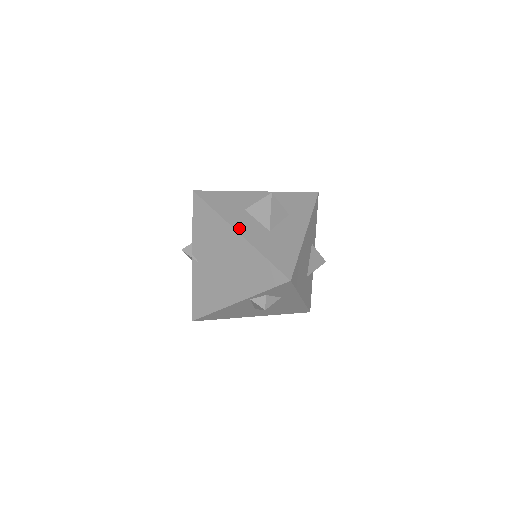
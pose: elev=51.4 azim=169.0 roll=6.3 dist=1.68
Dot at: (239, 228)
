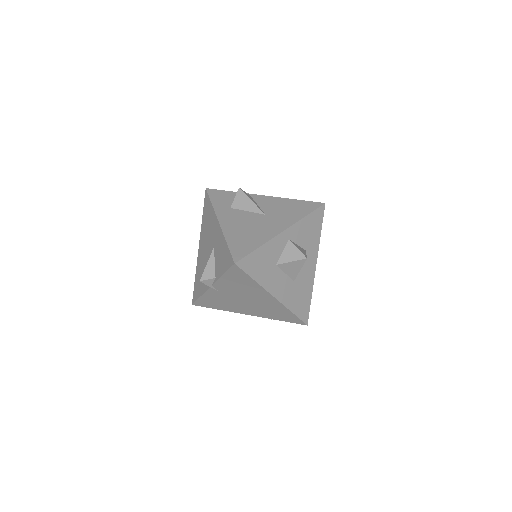
Dot at: (275, 292)
